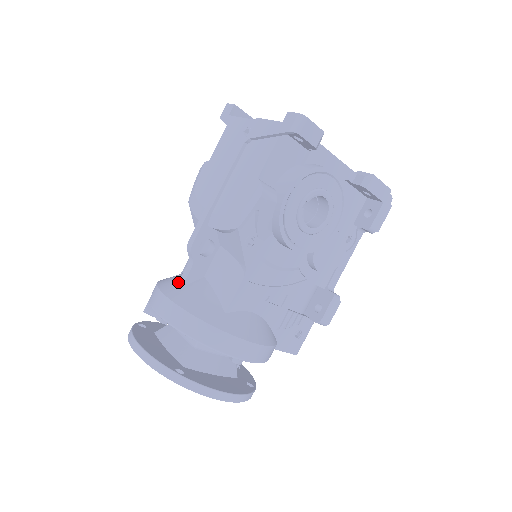
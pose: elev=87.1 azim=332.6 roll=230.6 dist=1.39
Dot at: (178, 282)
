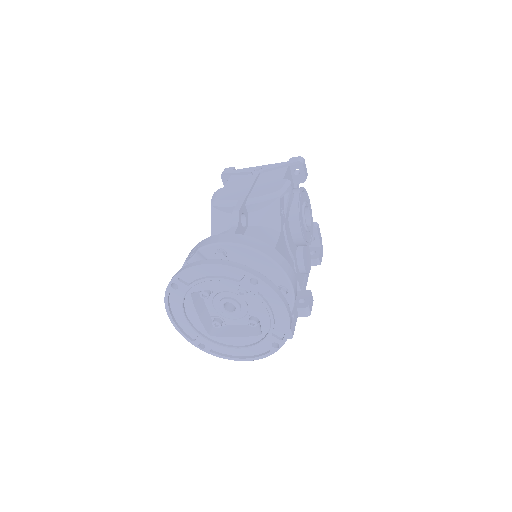
Dot at: occluded
